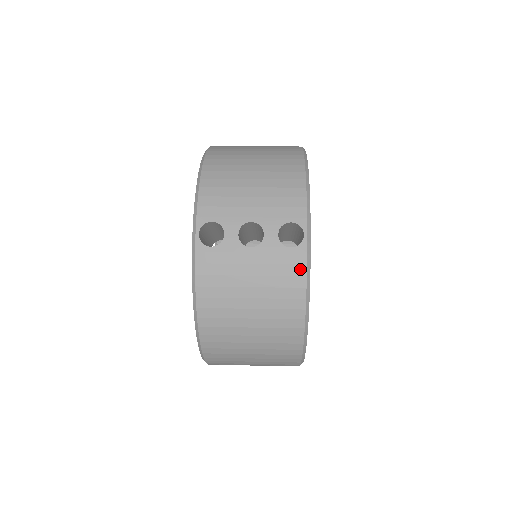
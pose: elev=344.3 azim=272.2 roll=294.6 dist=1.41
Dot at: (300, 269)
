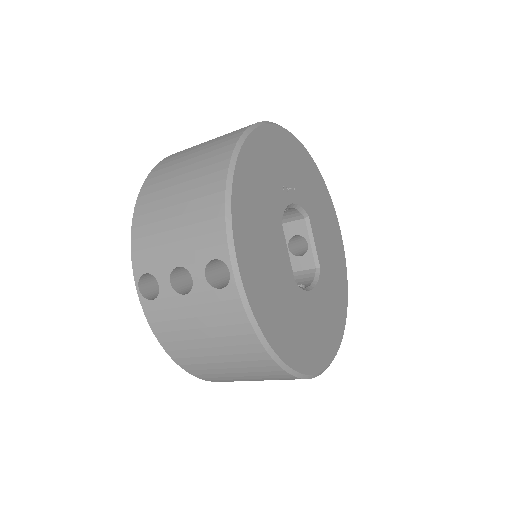
Dot at: occluded
